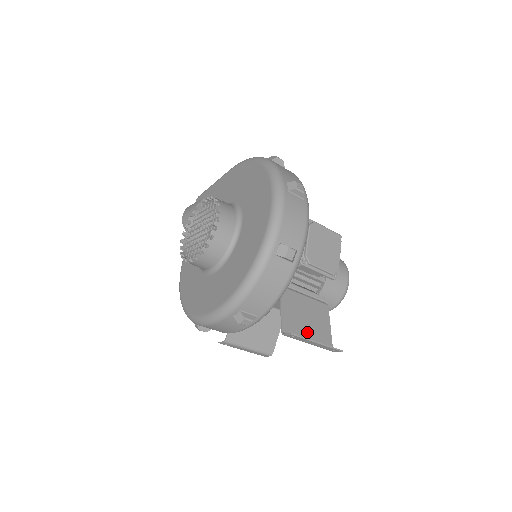
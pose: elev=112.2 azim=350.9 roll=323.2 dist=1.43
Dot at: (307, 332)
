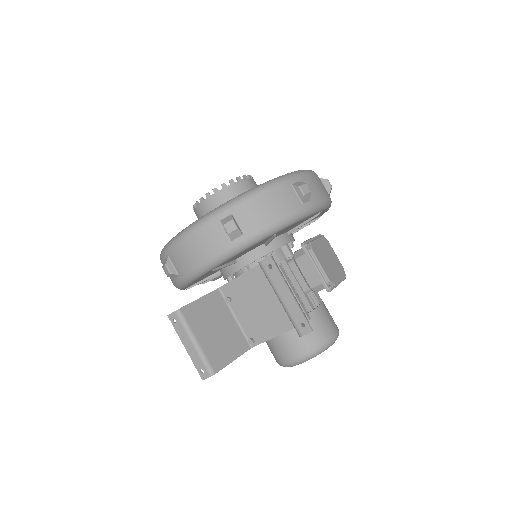
Dot at: occluded
